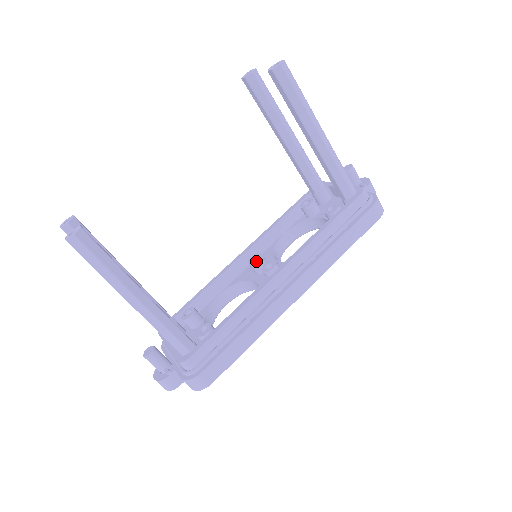
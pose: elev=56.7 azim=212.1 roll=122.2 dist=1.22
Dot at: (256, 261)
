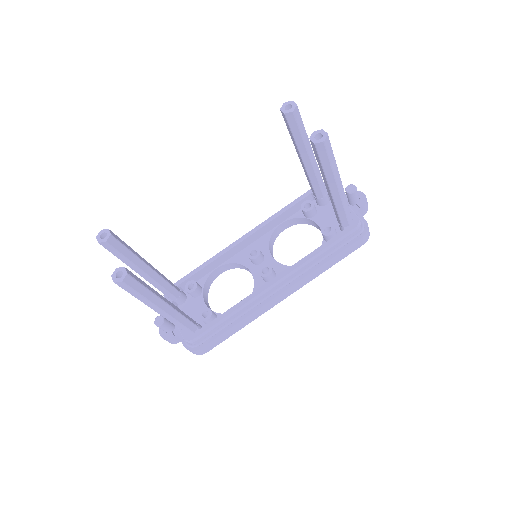
Dot at: (255, 257)
